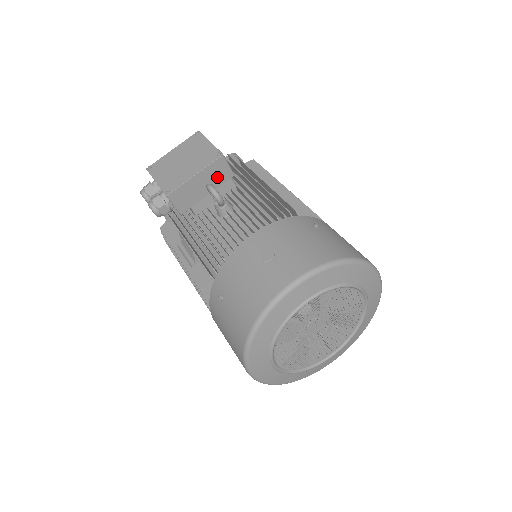
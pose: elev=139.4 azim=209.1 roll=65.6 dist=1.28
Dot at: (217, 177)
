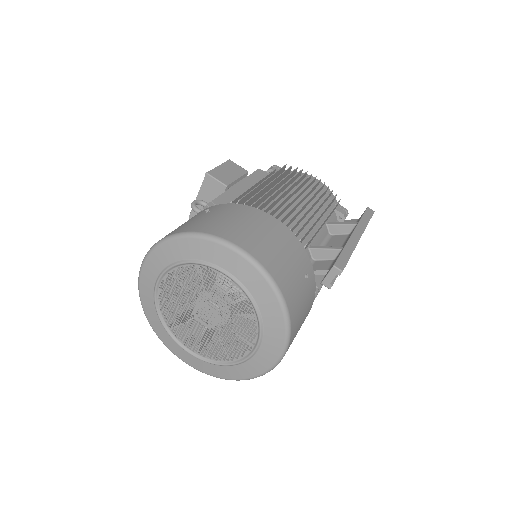
Dot at: (214, 193)
